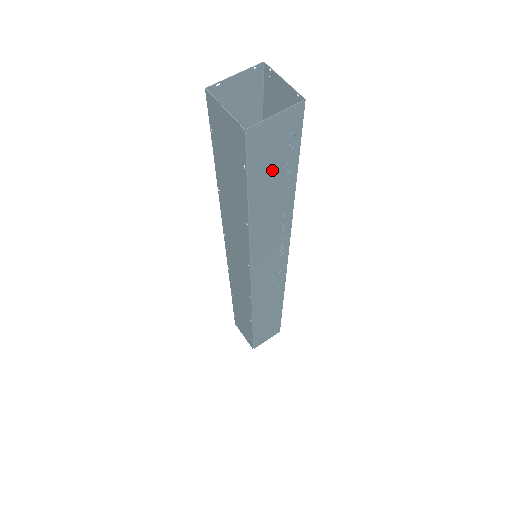
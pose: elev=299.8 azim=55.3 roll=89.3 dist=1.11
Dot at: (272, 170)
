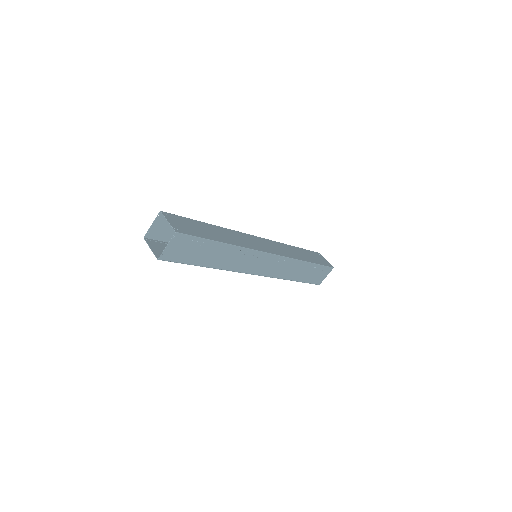
Dot at: (195, 252)
